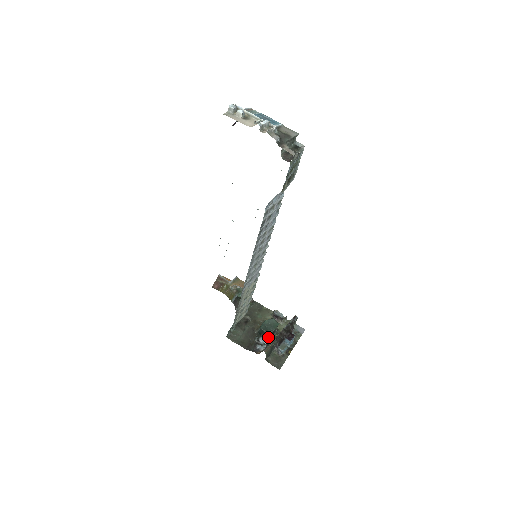
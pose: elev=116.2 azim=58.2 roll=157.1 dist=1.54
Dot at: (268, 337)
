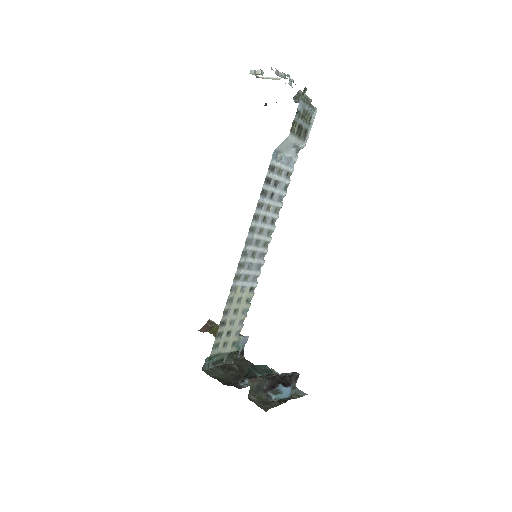
Dot at: occluded
